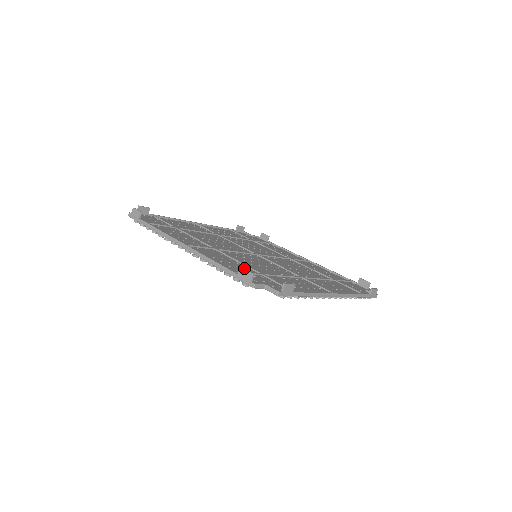
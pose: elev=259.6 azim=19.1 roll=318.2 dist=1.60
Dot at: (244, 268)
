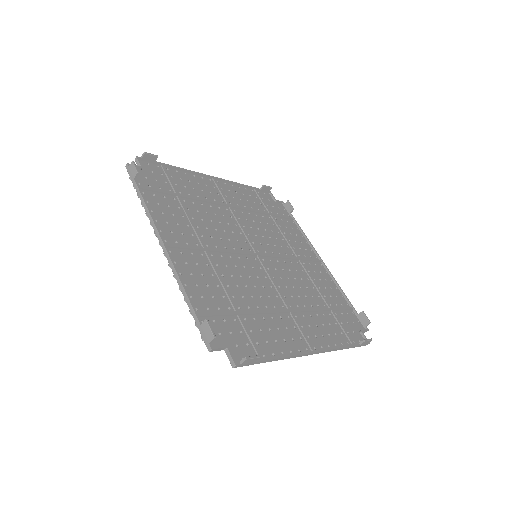
Dot at: (208, 323)
